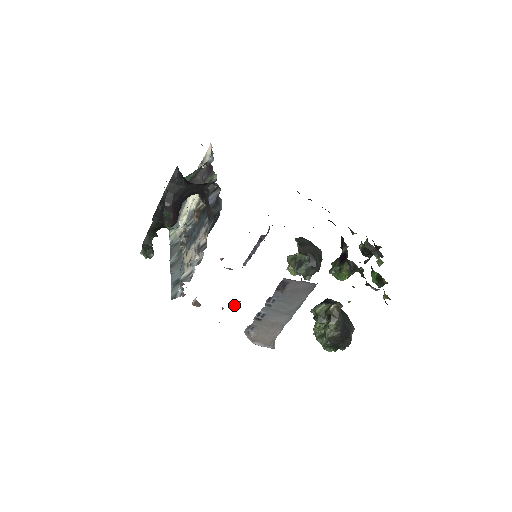
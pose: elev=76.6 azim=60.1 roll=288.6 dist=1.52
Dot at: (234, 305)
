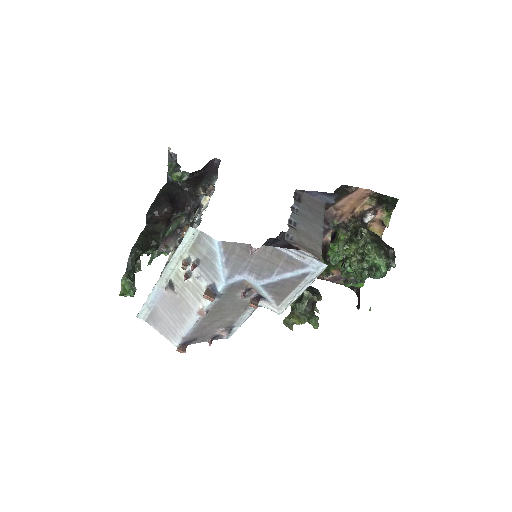
Dot at: (254, 305)
